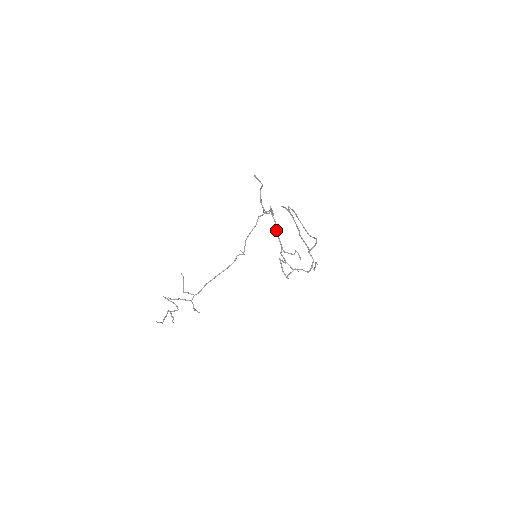
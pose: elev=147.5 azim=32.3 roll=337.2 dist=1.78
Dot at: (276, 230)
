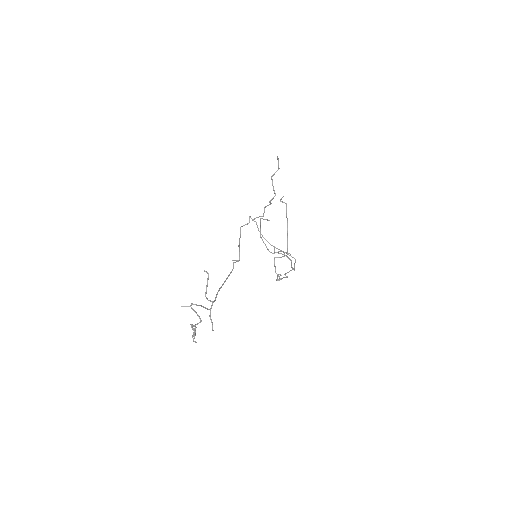
Dot at: occluded
